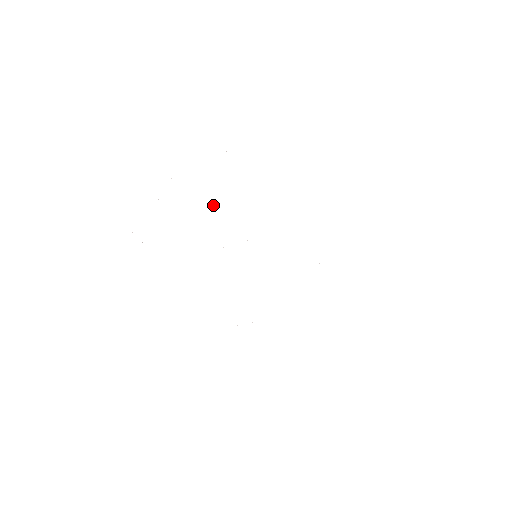
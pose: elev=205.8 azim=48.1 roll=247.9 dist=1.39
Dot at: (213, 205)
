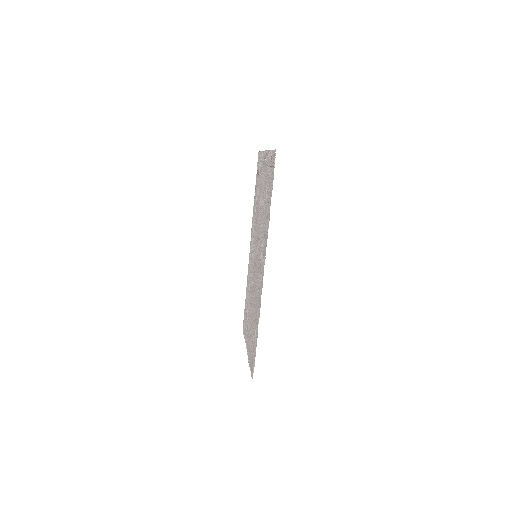
Dot at: (260, 203)
